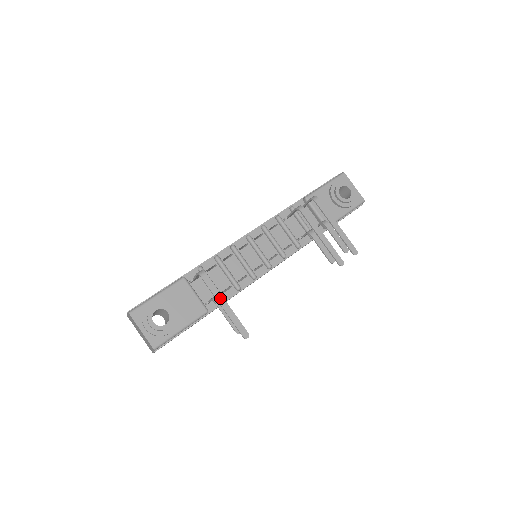
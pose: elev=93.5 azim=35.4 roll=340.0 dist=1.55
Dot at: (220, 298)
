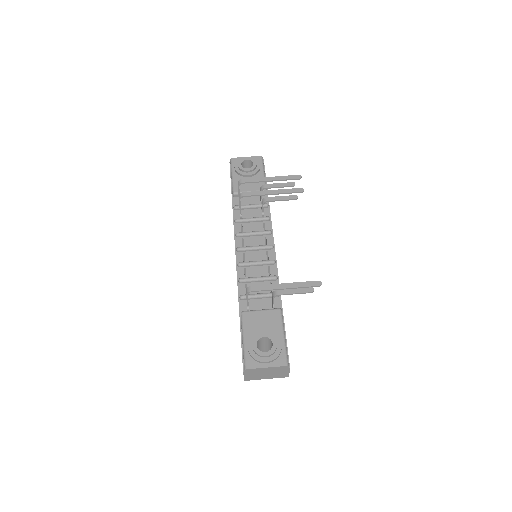
Dot at: (277, 286)
